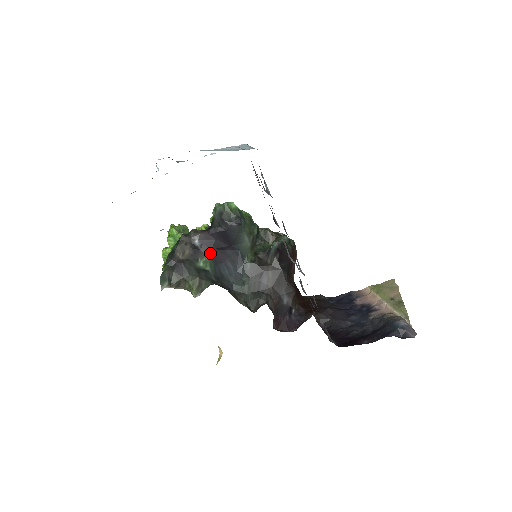
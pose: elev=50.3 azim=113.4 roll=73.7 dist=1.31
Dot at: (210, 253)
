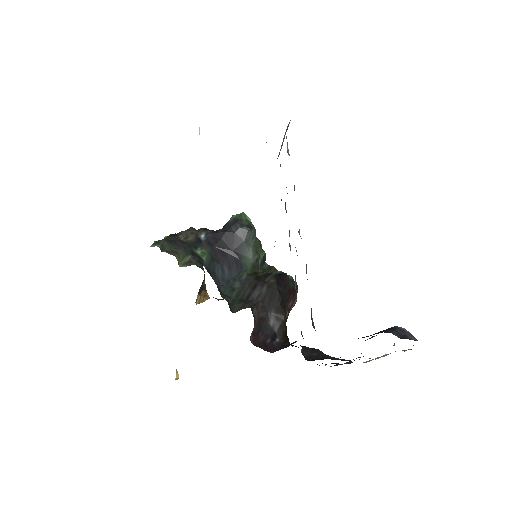
Dot at: (211, 249)
